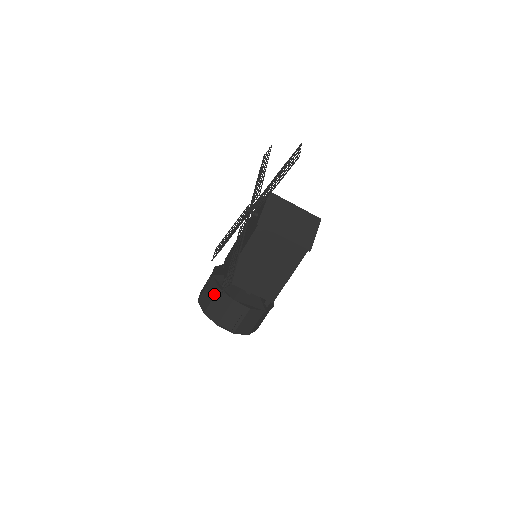
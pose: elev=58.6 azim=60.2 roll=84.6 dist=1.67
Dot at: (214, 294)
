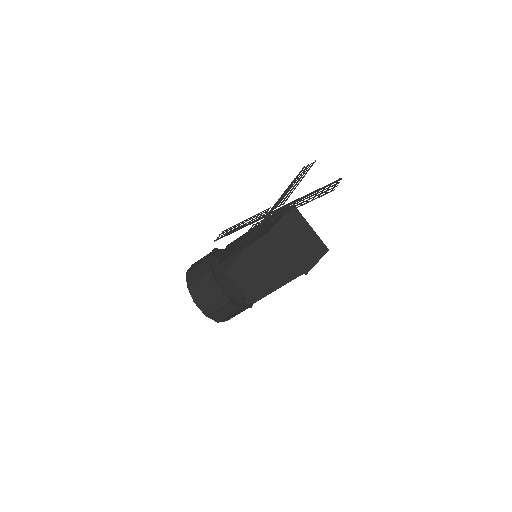
Dot at: (204, 273)
